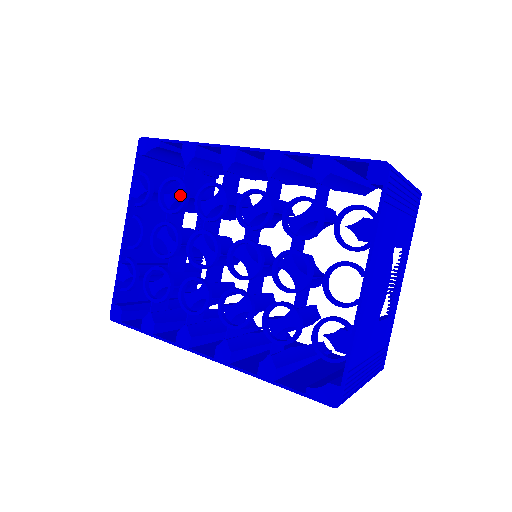
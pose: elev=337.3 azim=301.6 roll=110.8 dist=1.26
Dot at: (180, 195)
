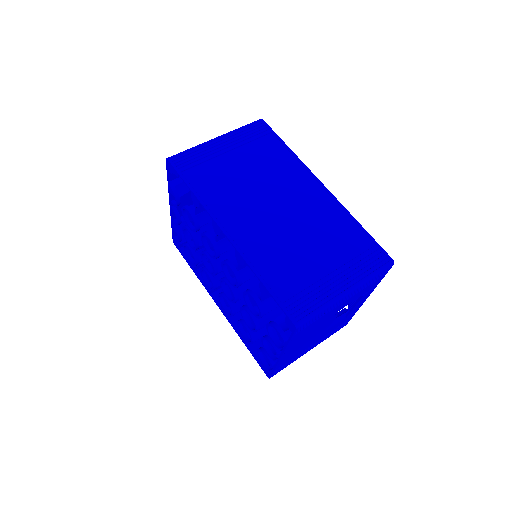
Dot at: occluded
